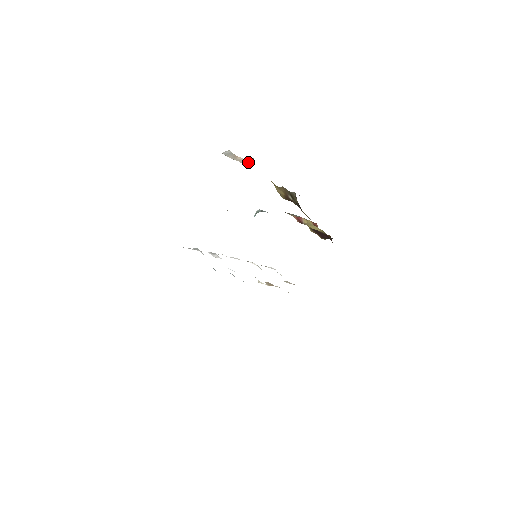
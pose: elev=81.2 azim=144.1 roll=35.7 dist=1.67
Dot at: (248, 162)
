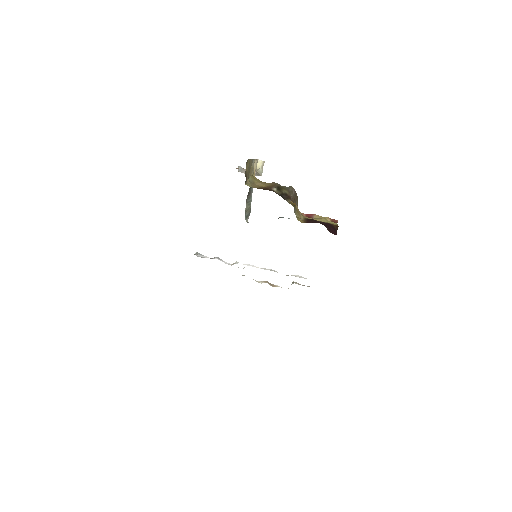
Dot at: (257, 172)
